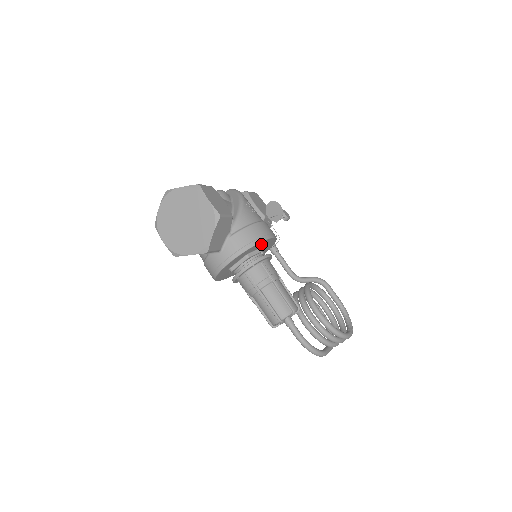
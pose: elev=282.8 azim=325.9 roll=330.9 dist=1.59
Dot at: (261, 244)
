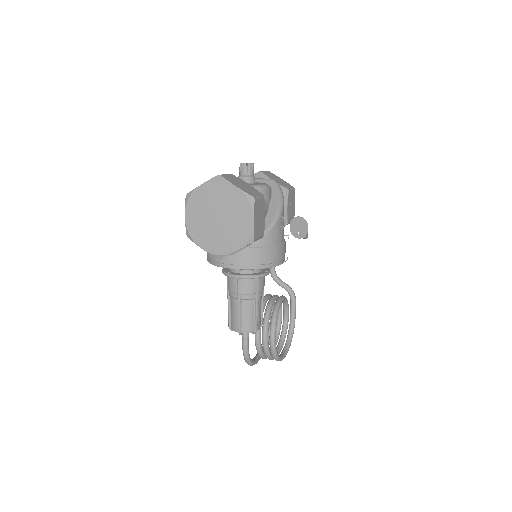
Dot at: occluded
